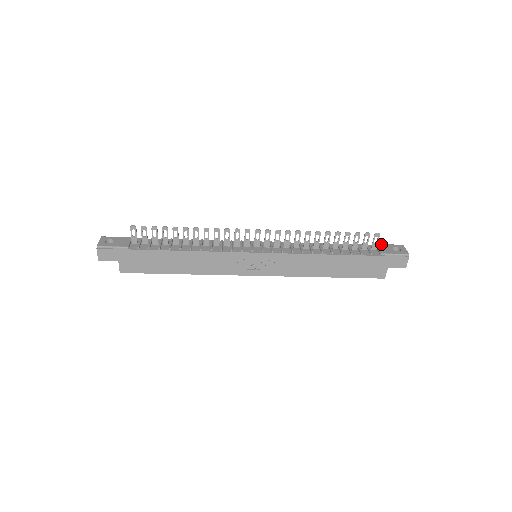
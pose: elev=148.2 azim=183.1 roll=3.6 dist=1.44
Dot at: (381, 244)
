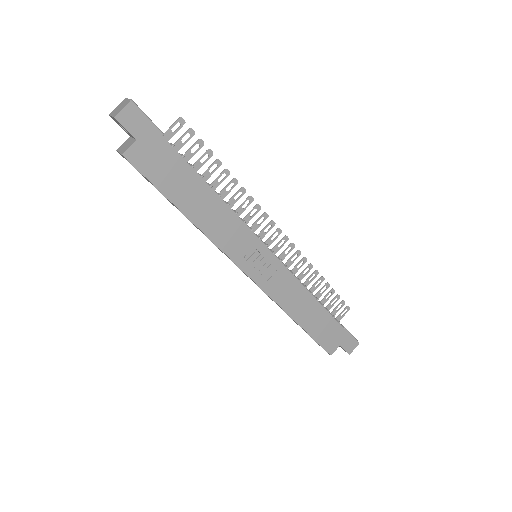
Dot at: occluded
